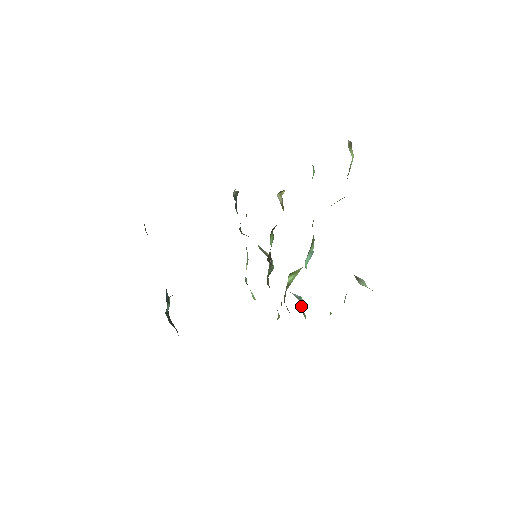
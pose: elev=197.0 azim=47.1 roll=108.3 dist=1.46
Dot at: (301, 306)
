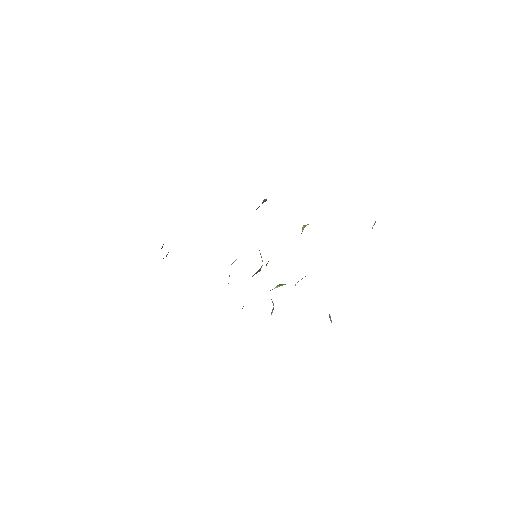
Dot at: (272, 311)
